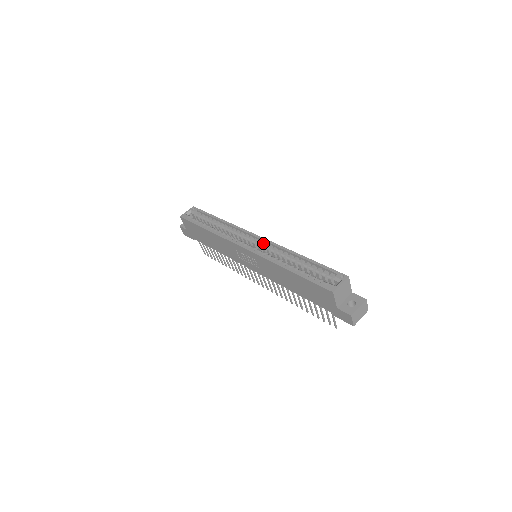
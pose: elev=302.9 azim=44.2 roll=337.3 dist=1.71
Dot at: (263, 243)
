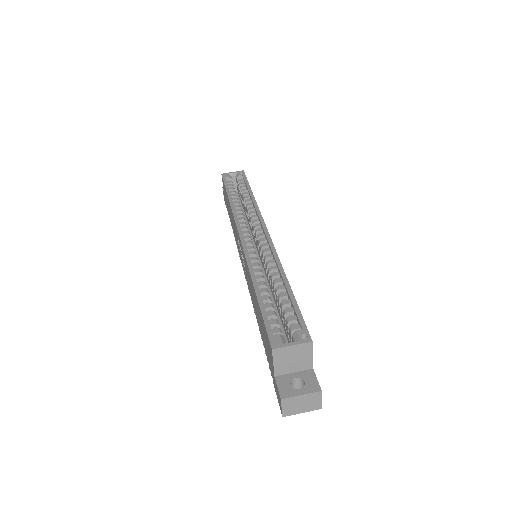
Dot at: (267, 243)
